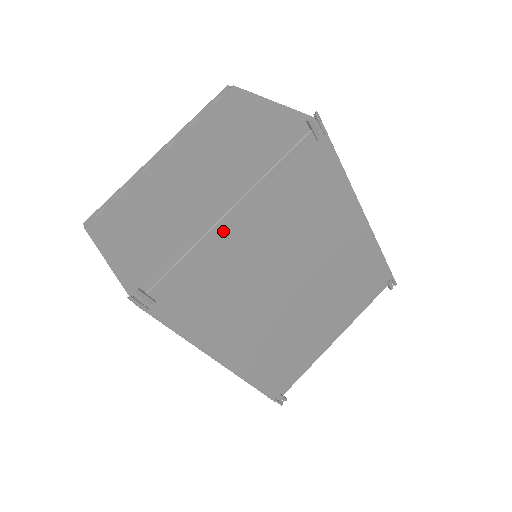
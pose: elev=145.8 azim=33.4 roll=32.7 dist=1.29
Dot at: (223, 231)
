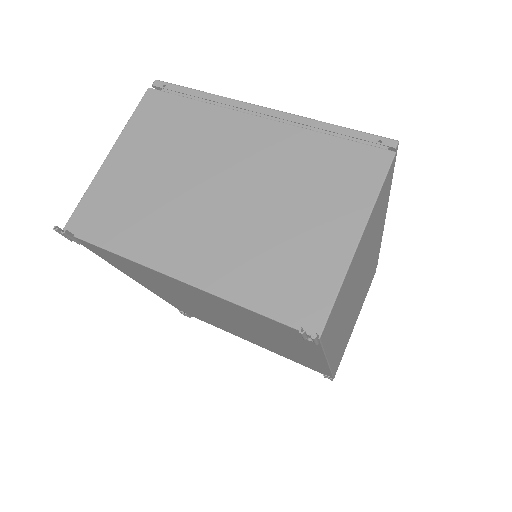
Dot at: (164, 276)
